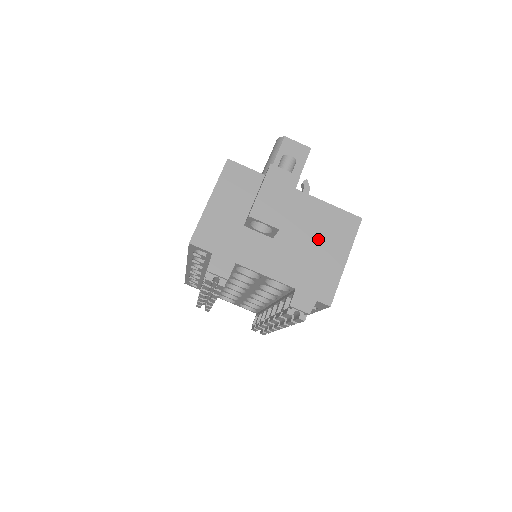
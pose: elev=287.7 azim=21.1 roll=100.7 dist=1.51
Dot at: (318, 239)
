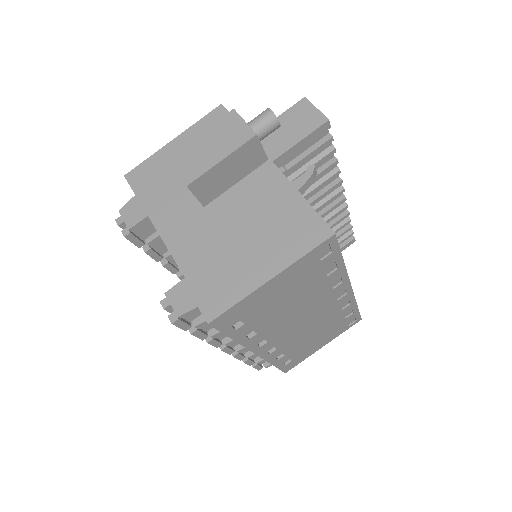
Dot at: (255, 232)
